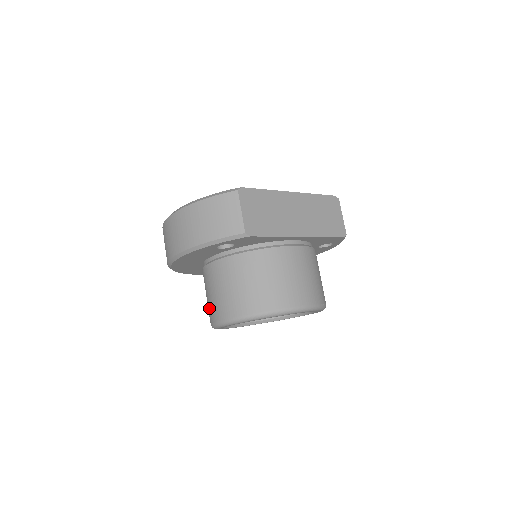
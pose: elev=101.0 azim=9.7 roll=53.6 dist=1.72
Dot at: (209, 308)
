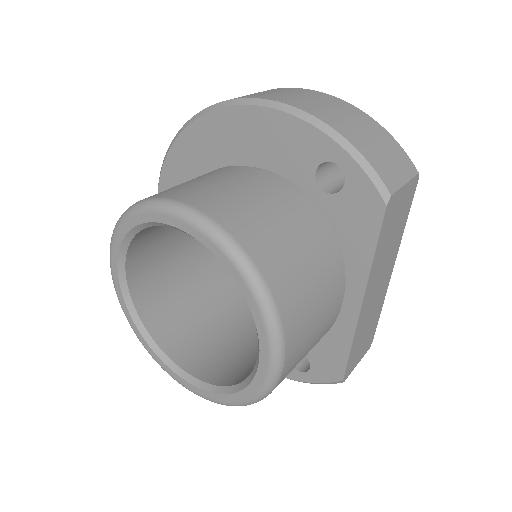
Dot at: (180, 187)
